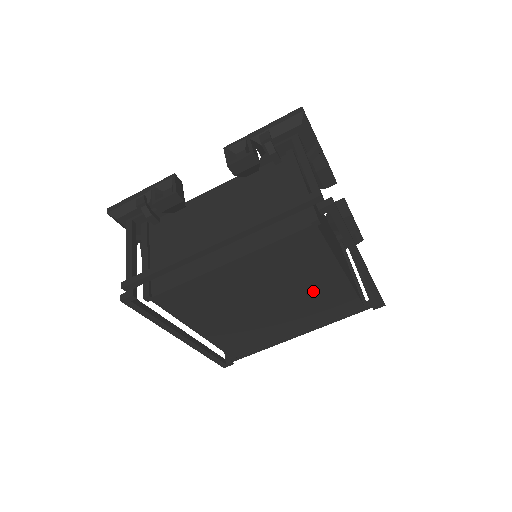
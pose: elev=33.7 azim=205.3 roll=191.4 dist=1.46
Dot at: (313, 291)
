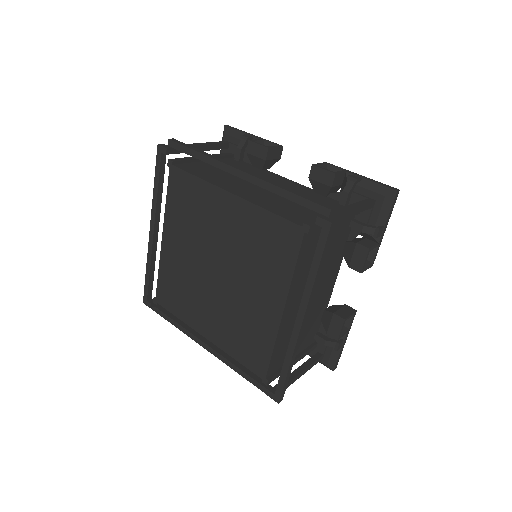
Dot at: (250, 303)
